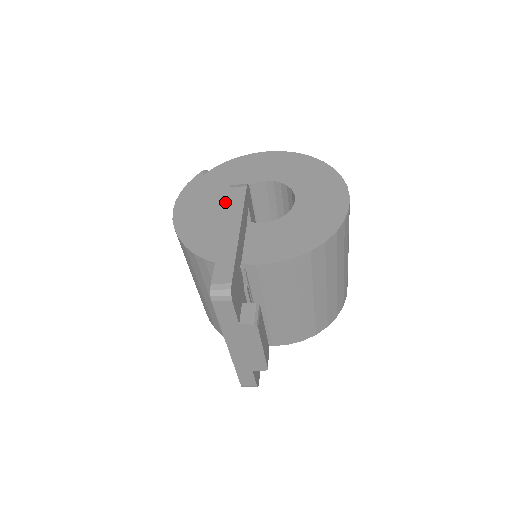
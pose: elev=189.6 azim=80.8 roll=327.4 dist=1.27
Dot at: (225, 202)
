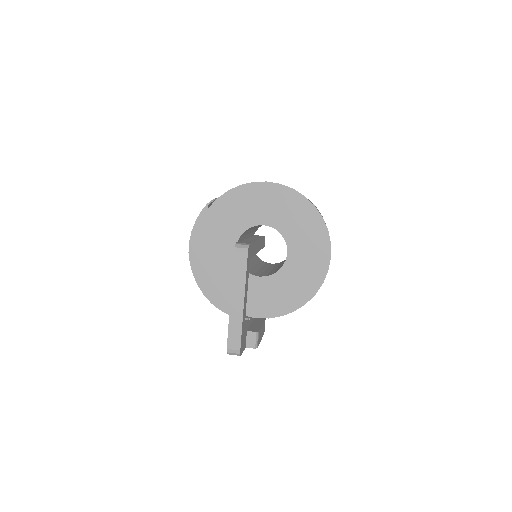
Dot at: (230, 248)
